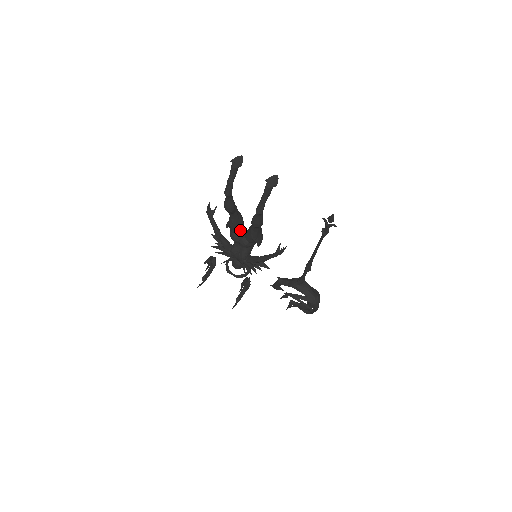
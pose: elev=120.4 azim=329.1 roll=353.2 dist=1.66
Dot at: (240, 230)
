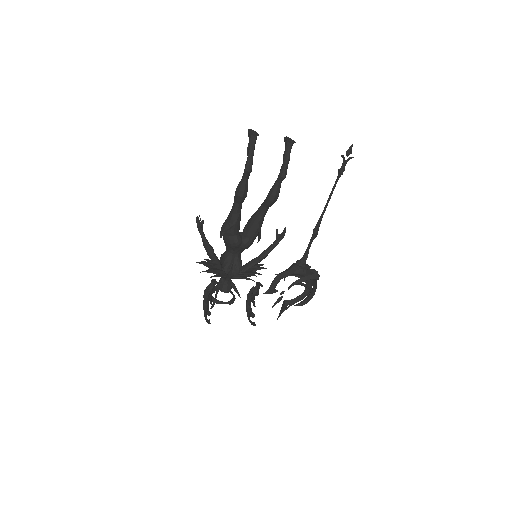
Dot at: occluded
